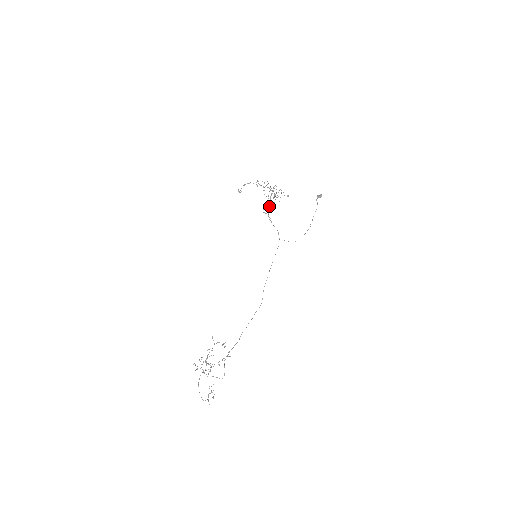
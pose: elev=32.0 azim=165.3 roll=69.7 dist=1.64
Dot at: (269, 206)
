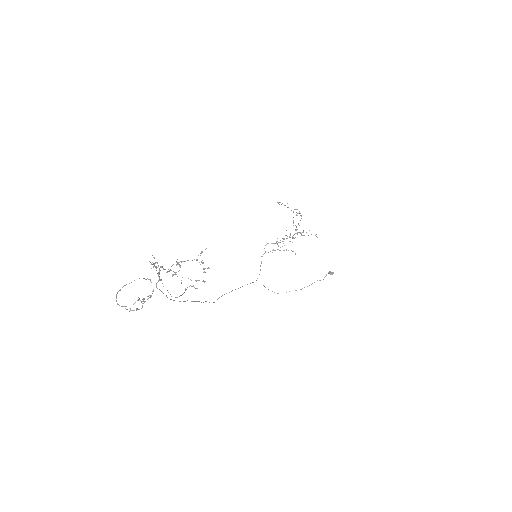
Dot at: (277, 244)
